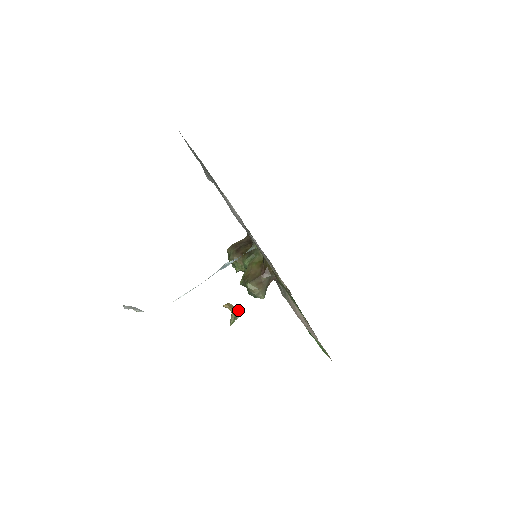
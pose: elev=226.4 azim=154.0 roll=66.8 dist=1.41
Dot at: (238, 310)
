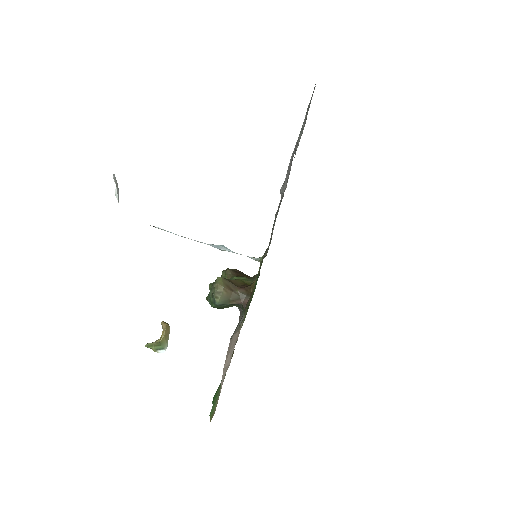
Dot at: (167, 345)
